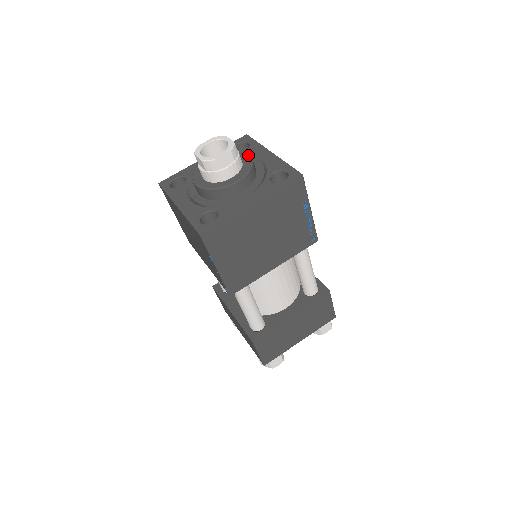
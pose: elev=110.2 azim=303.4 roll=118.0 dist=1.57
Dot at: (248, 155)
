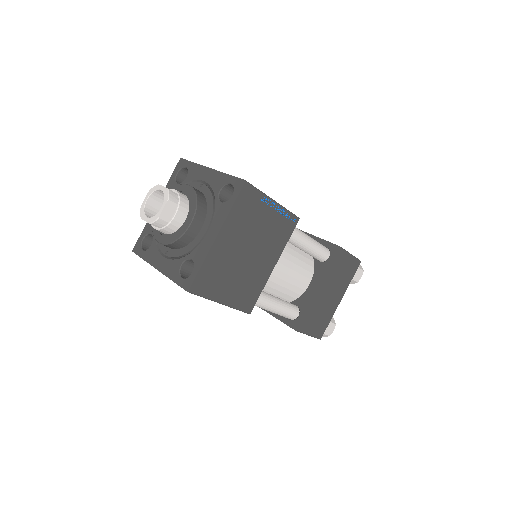
Dot at: (189, 187)
